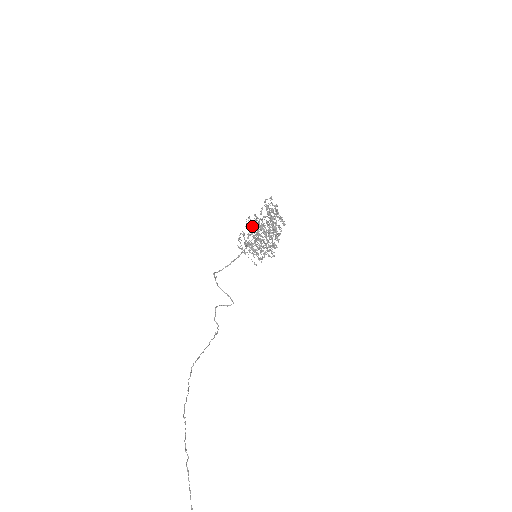
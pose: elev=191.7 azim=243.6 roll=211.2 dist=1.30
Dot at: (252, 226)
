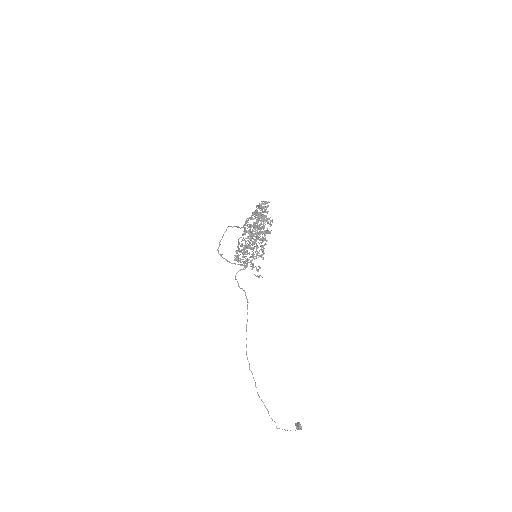
Dot at: occluded
